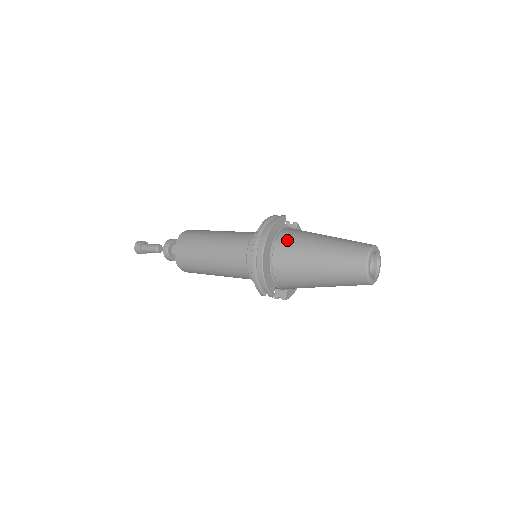
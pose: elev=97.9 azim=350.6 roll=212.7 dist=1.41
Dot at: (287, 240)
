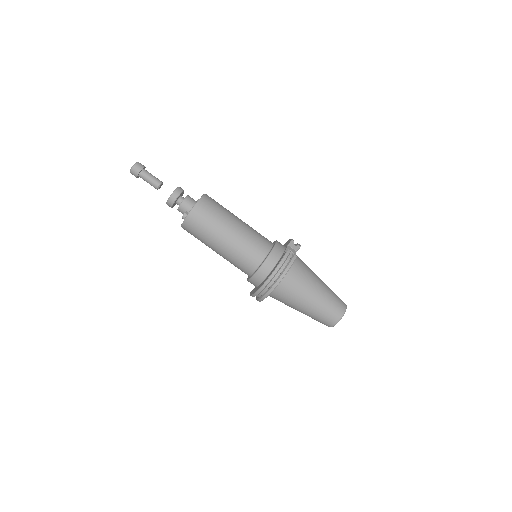
Dot at: (290, 285)
